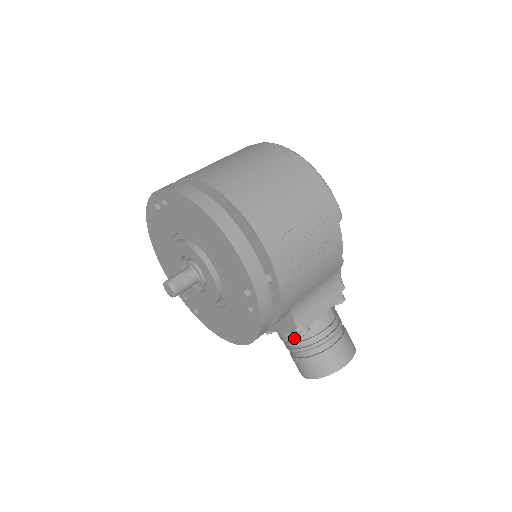
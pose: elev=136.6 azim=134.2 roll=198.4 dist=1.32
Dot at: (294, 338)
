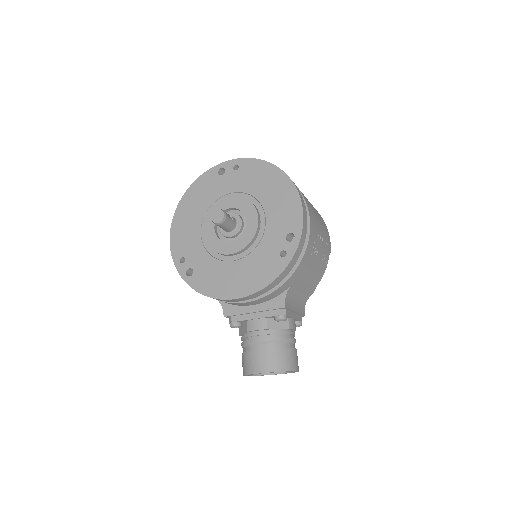
Dot at: (267, 326)
